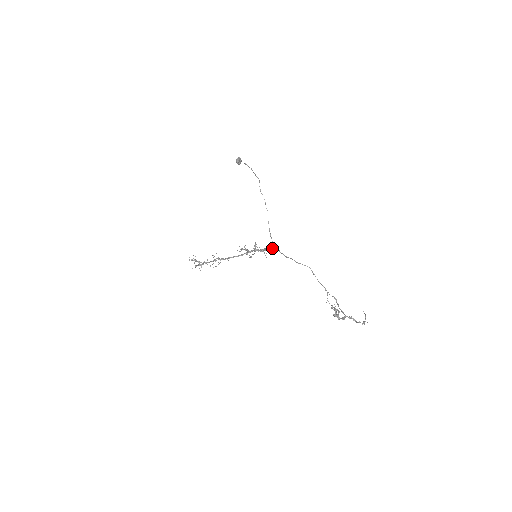
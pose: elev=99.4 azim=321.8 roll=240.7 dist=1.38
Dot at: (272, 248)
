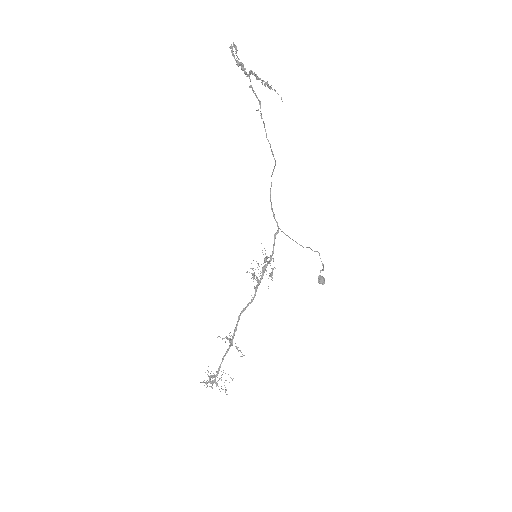
Dot at: (274, 235)
